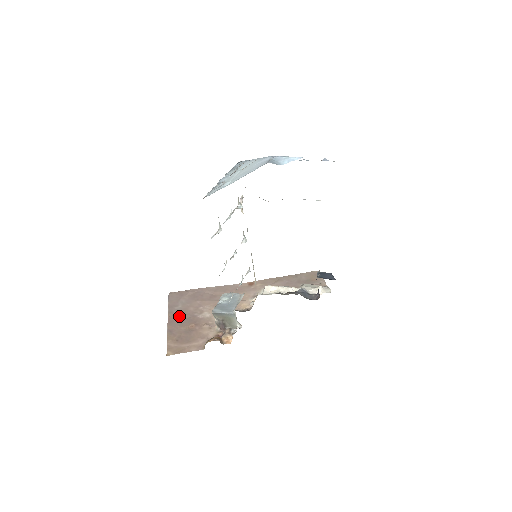
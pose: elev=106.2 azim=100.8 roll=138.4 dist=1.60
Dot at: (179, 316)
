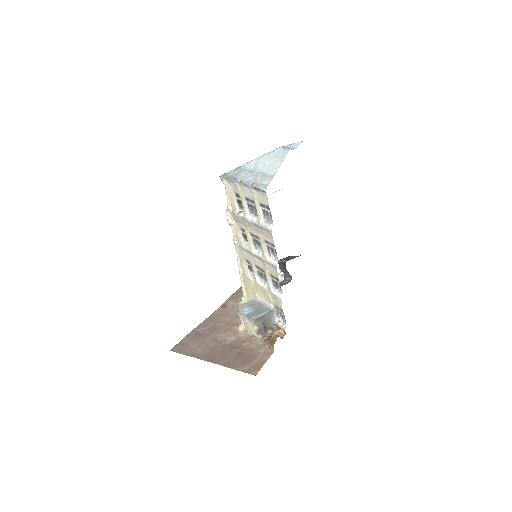
Dot at: (212, 353)
